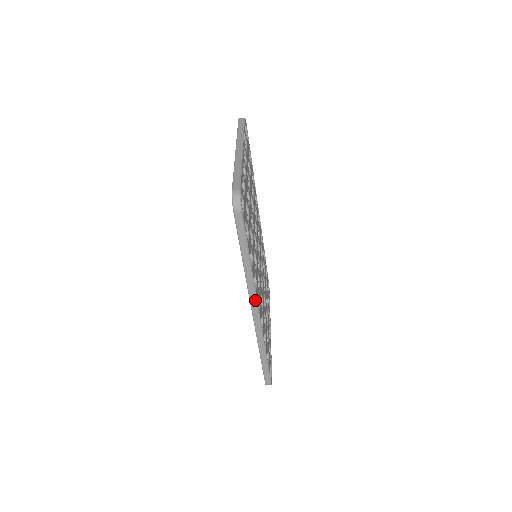
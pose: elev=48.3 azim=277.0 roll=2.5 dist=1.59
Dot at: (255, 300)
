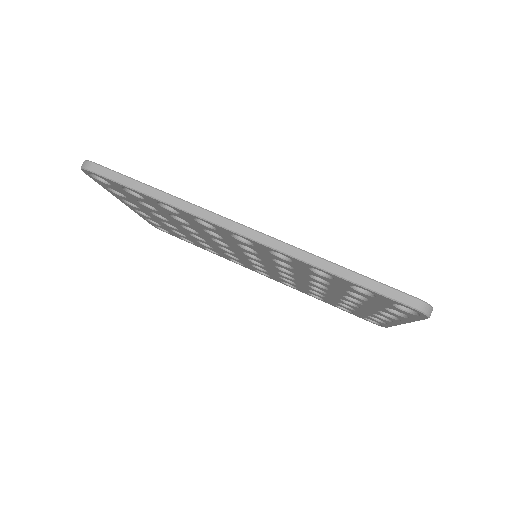
Dot at: (220, 218)
